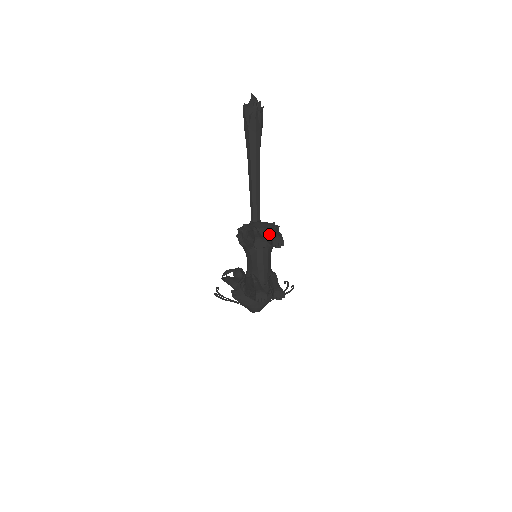
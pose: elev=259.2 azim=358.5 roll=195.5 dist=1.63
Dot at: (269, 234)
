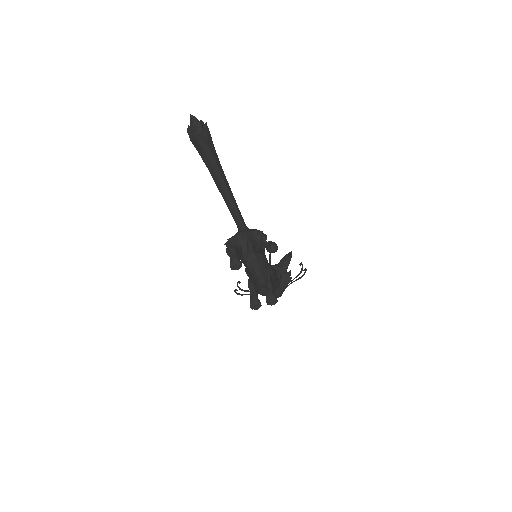
Dot at: occluded
